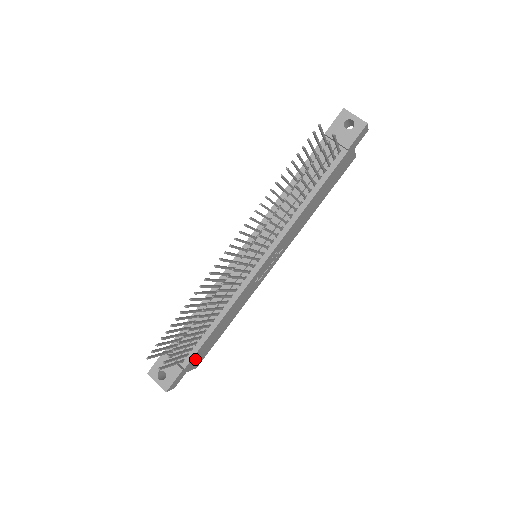
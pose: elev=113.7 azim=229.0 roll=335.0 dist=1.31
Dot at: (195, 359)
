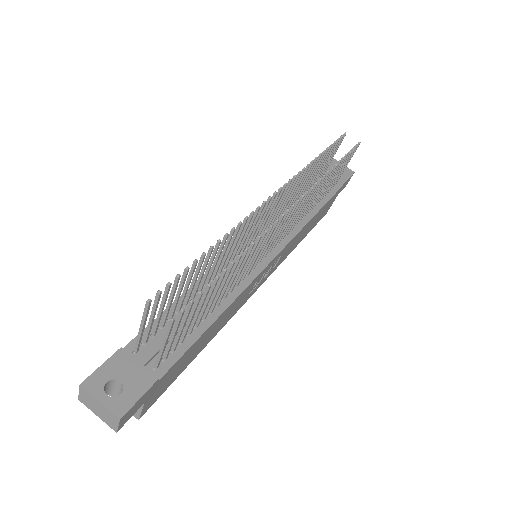
Dot at: (165, 378)
